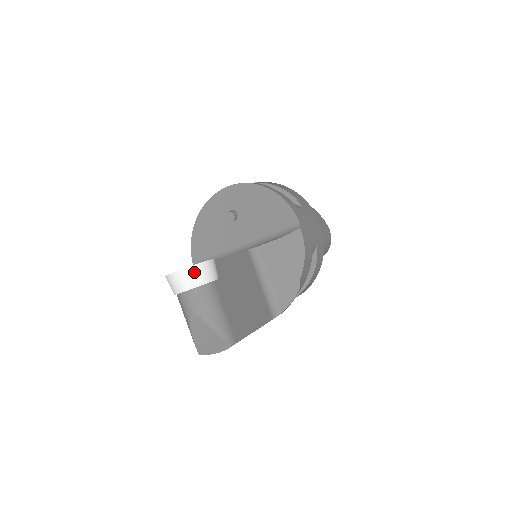
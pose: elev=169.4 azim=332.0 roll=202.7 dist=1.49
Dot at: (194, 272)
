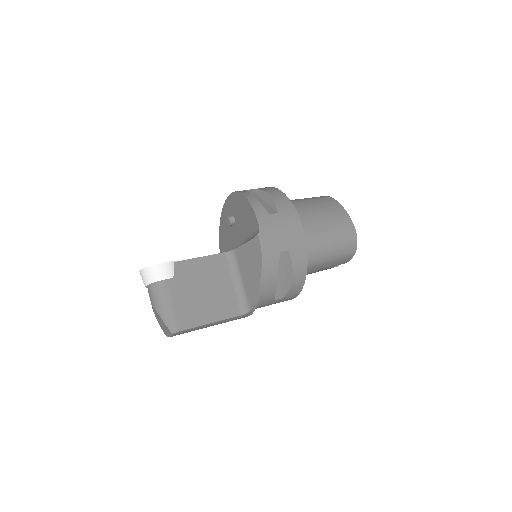
Dot at: (149, 272)
